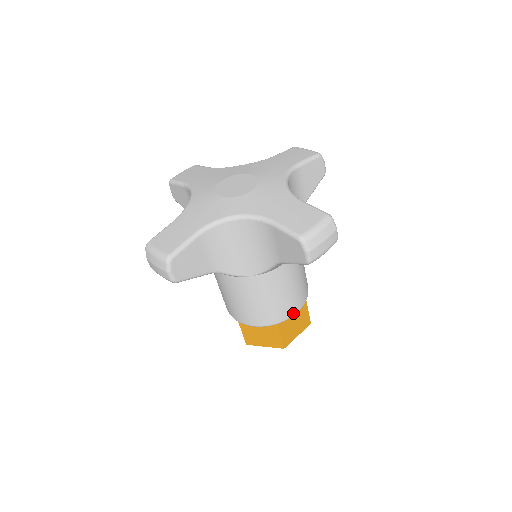
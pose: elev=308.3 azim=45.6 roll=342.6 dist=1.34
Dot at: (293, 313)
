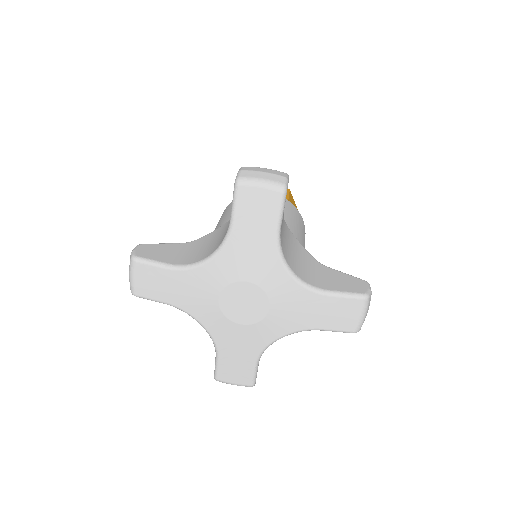
Dot at: occluded
